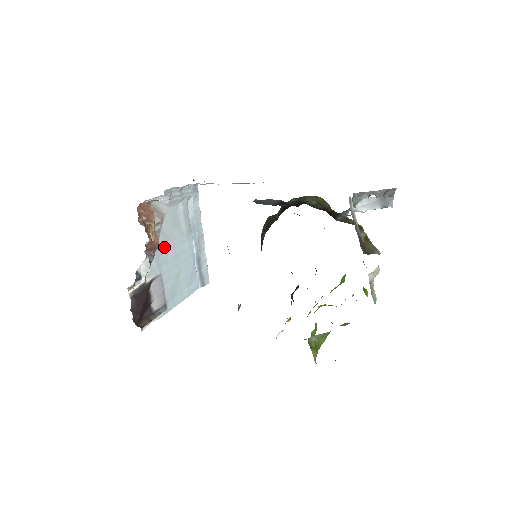
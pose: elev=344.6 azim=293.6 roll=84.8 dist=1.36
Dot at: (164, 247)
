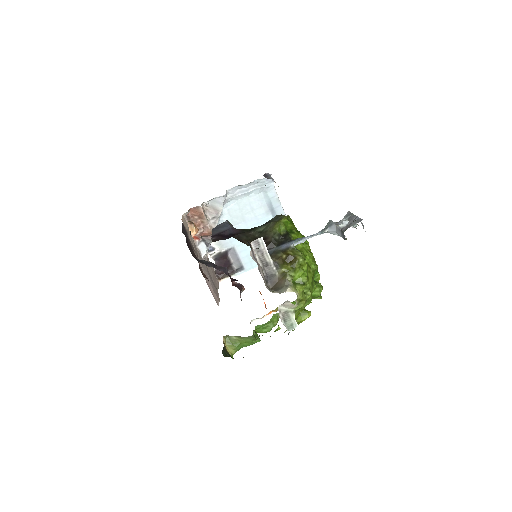
Dot at: occluded
